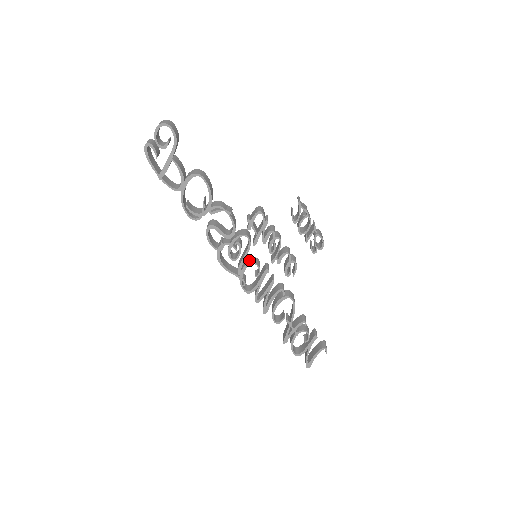
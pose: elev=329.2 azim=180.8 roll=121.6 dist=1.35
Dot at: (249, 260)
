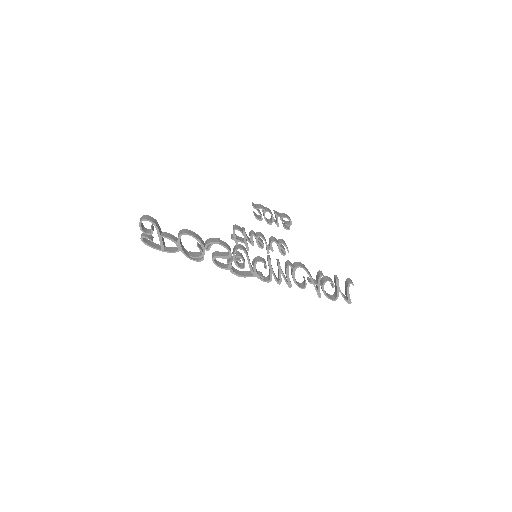
Dot at: (254, 261)
